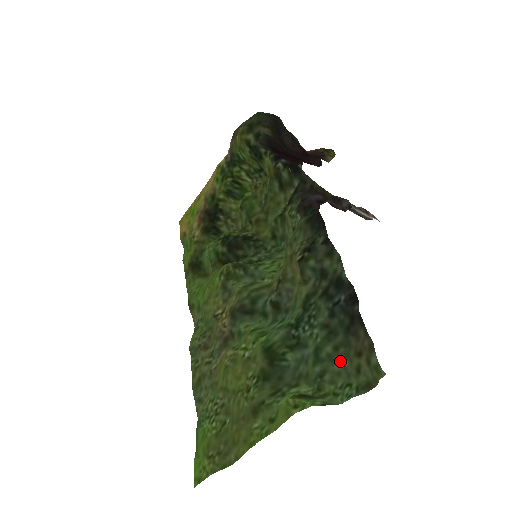
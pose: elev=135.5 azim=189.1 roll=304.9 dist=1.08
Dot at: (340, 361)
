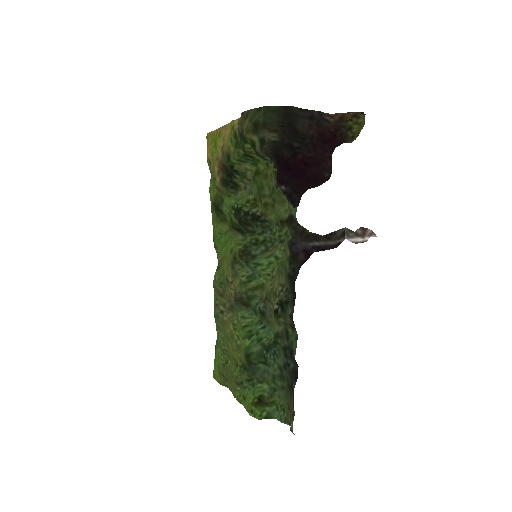
Dot at: (283, 395)
